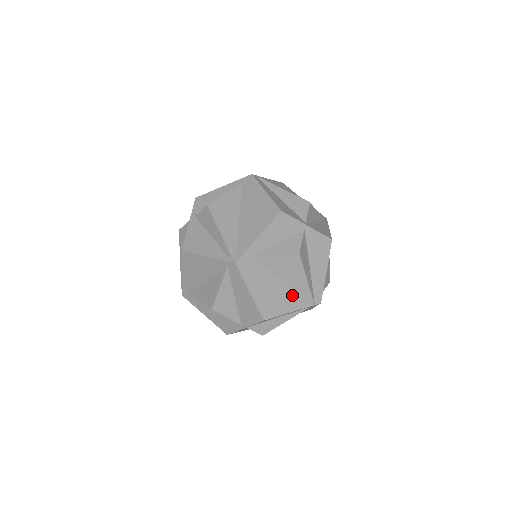
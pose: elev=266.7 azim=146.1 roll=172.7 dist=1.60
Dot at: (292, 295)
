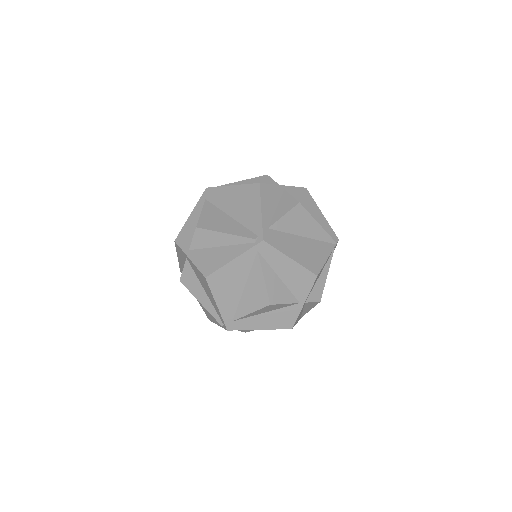
Dot at: (317, 244)
